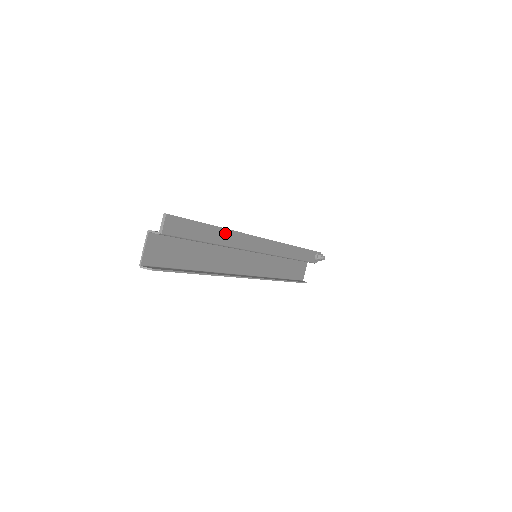
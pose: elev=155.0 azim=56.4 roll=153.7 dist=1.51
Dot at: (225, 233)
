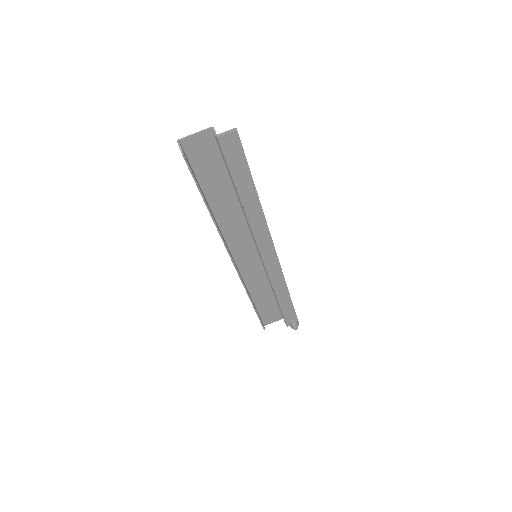
Dot at: (256, 205)
